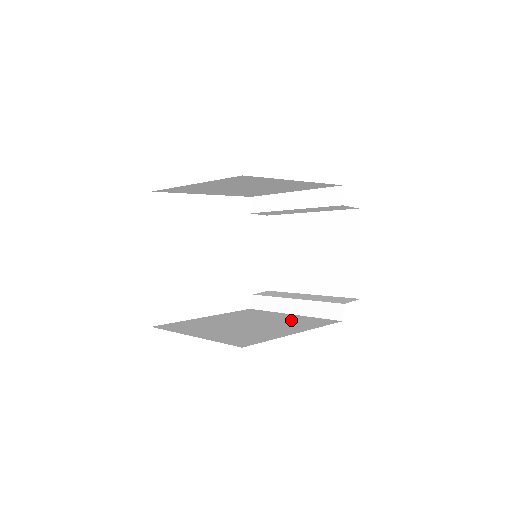
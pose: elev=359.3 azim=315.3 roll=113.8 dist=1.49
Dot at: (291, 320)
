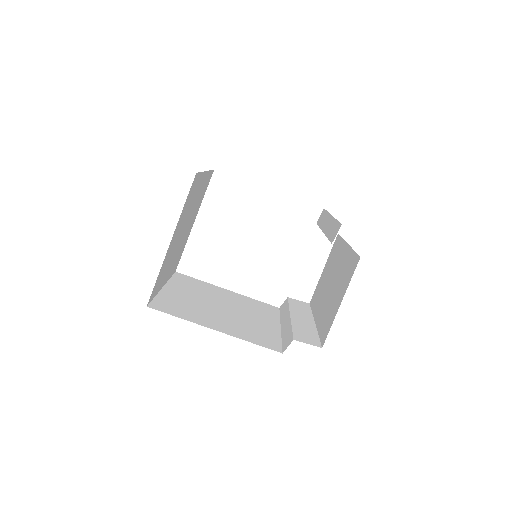
Dot at: (257, 327)
